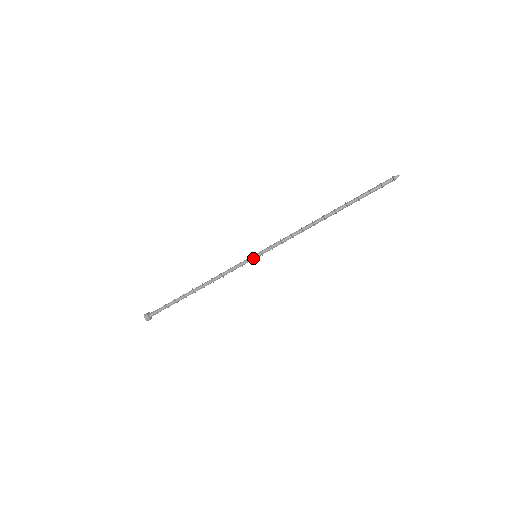
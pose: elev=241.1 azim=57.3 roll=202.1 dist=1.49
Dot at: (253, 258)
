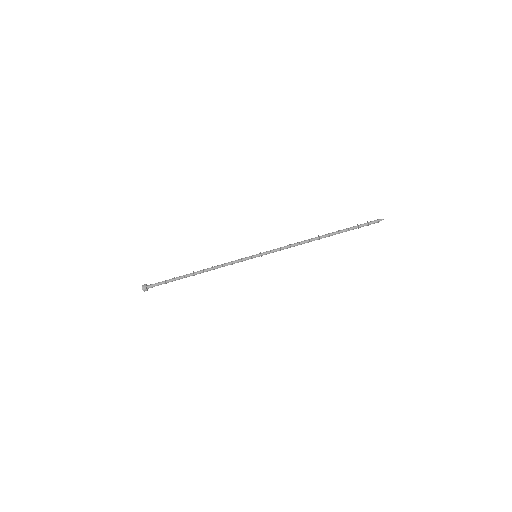
Dot at: (253, 256)
